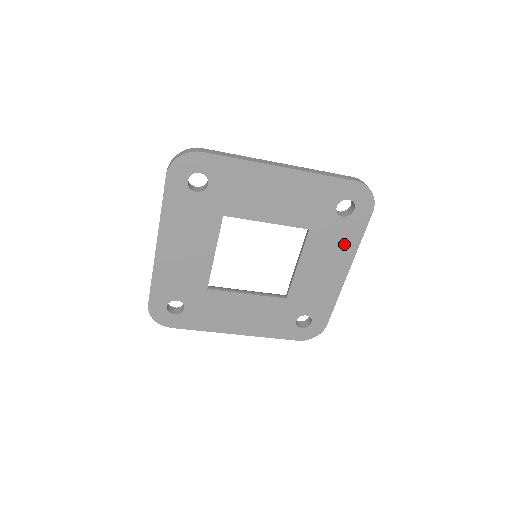
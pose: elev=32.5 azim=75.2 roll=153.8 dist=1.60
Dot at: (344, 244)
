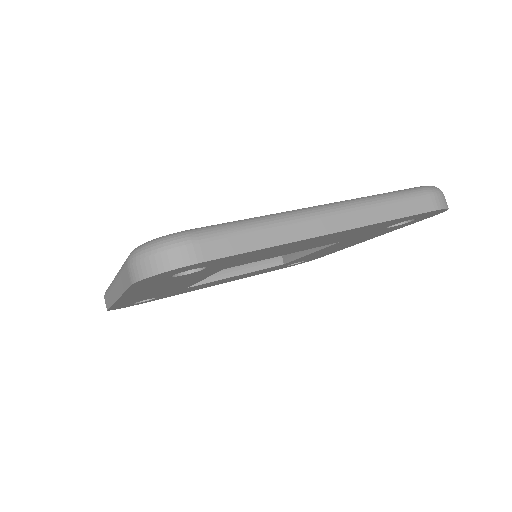
Dot at: (378, 234)
